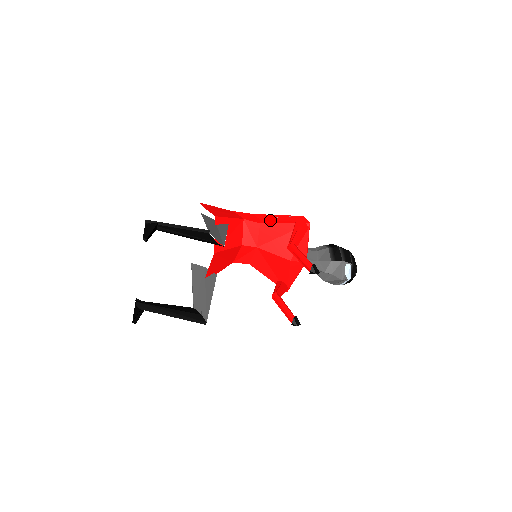
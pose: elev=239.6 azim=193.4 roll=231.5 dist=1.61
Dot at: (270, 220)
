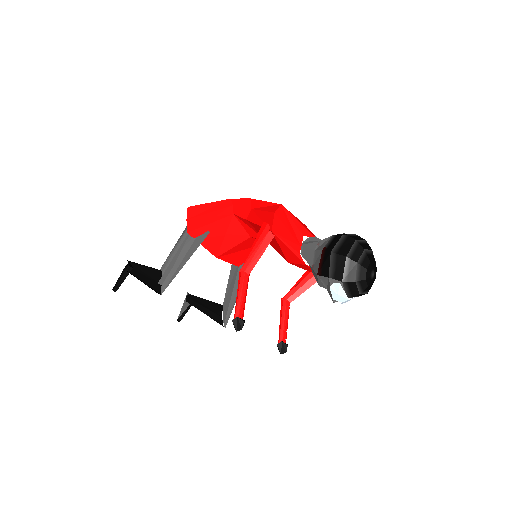
Dot at: (254, 214)
